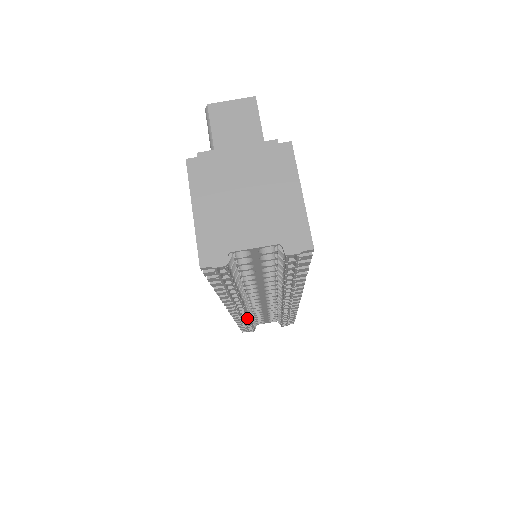
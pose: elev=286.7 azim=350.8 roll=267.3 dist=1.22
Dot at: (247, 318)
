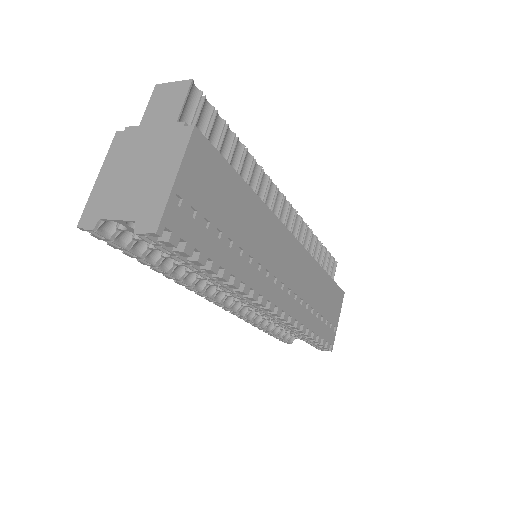
Dot at: (249, 319)
